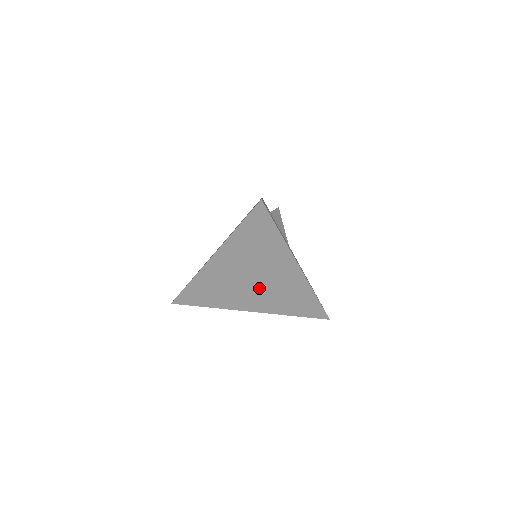
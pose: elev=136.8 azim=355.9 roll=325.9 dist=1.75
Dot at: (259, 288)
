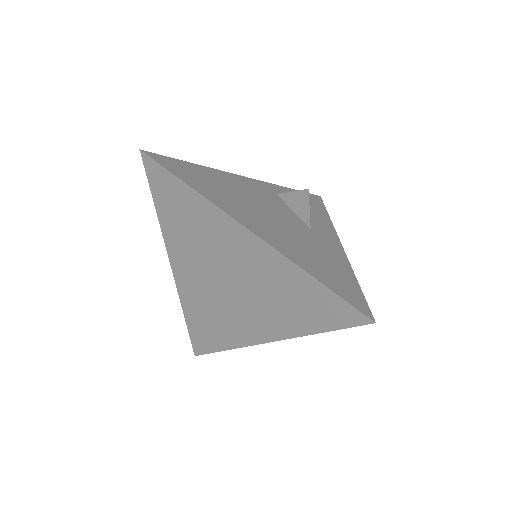
Dot at: (243, 294)
